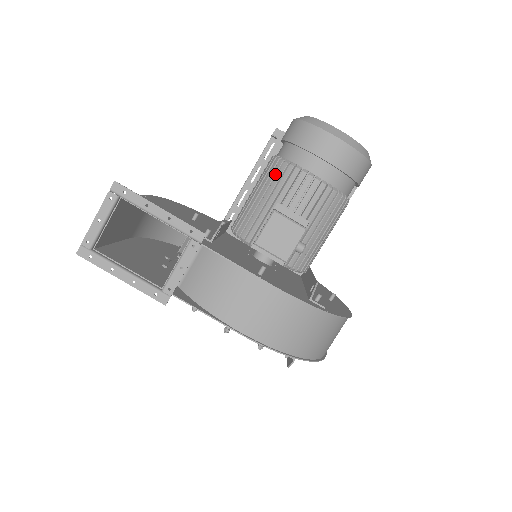
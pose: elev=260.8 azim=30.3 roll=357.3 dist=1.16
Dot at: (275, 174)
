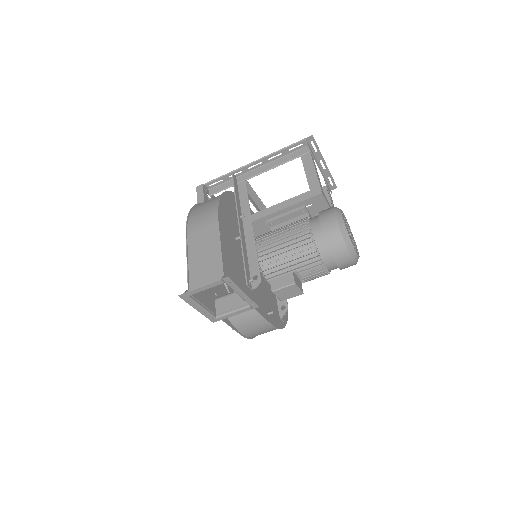
Dot at: (306, 254)
